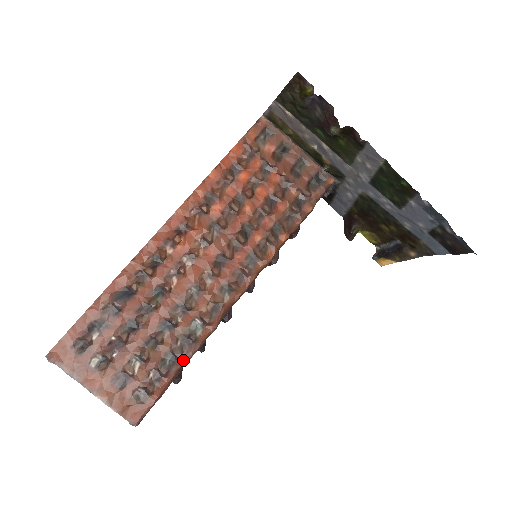
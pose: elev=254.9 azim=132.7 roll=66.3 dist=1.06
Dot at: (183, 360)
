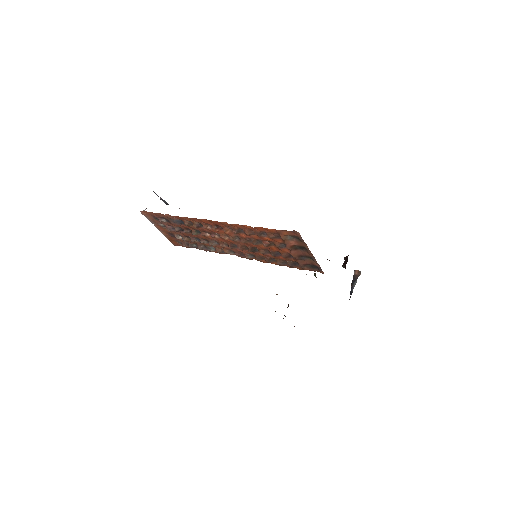
Dot at: (202, 249)
